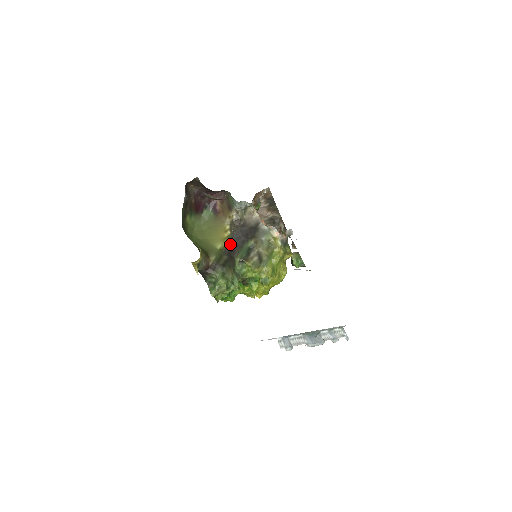
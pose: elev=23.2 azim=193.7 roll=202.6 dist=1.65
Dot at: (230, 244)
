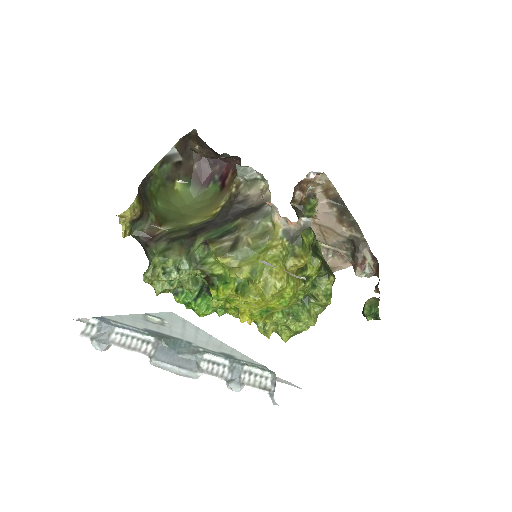
Dot at: (209, 222)
